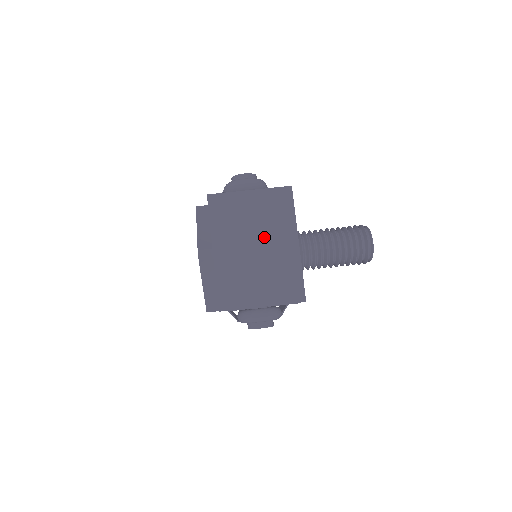
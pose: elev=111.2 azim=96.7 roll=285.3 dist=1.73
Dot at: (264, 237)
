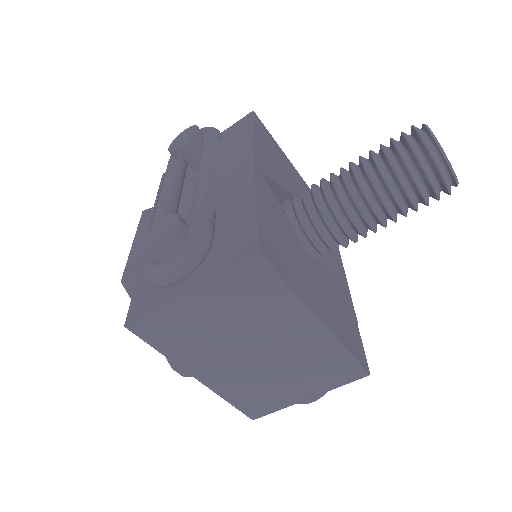
Dot at: (259, 337)
